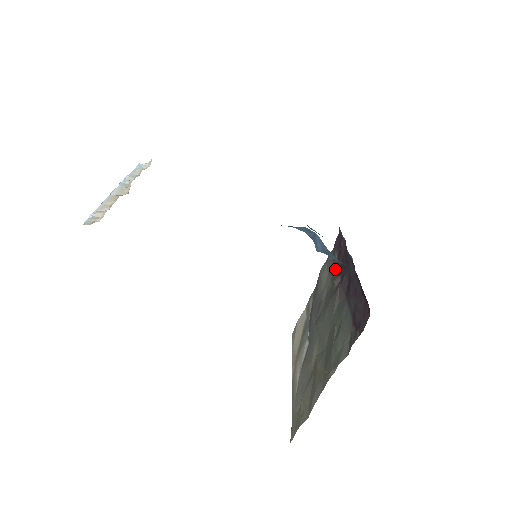
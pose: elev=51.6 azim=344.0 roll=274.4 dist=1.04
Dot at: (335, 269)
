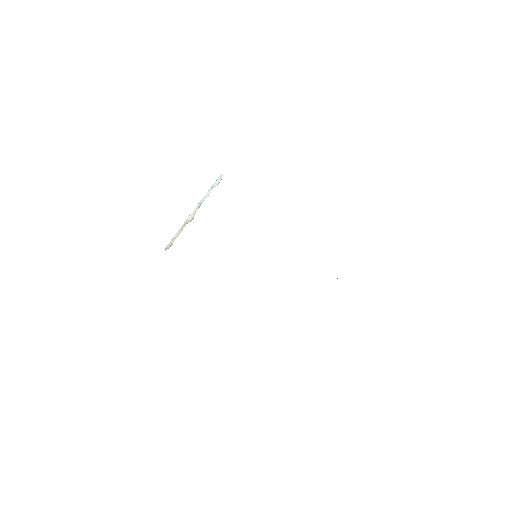
Dot at: occluded
